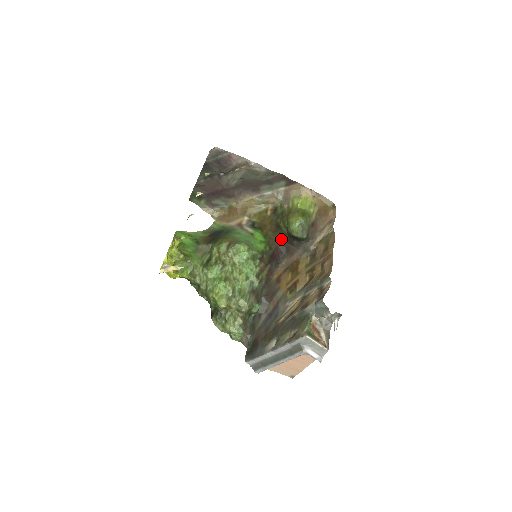
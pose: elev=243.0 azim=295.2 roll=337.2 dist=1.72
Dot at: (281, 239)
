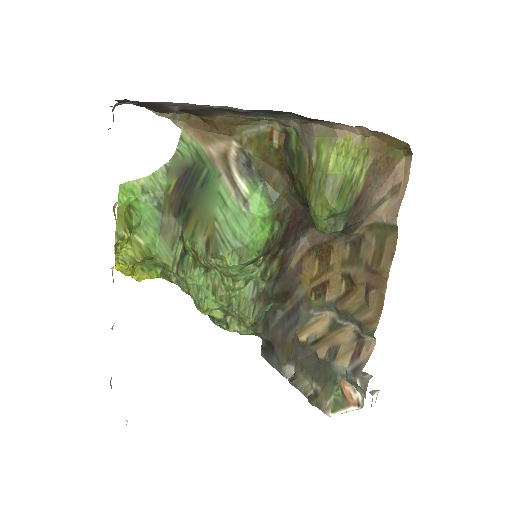
Dot at: (300, 202)
